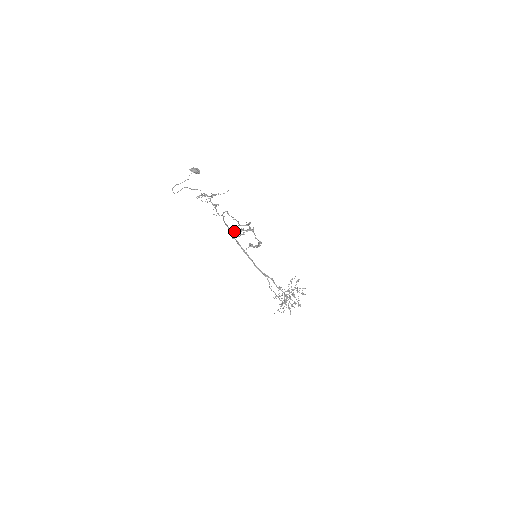
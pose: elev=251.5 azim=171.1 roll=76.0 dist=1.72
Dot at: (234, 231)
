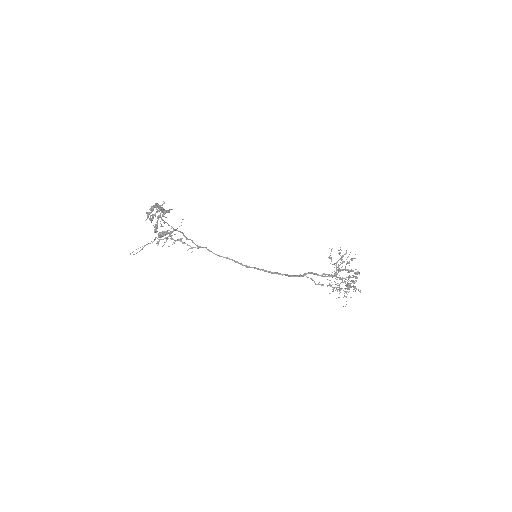
Dot at: (153, 225)
